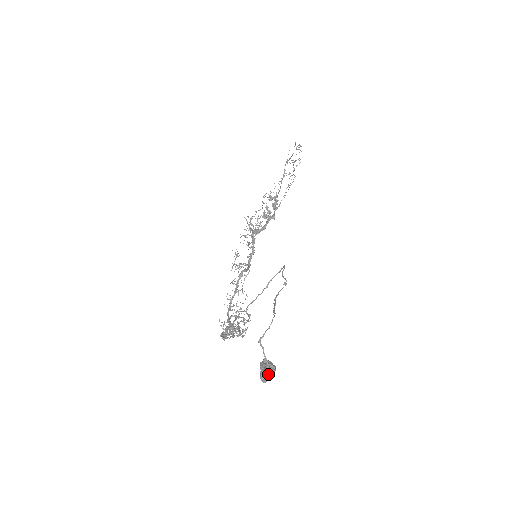
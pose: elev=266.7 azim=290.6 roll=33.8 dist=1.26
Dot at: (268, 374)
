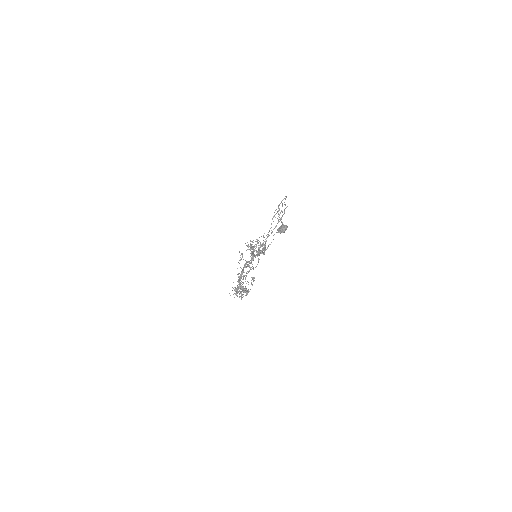
Dot at: (283, 227)
